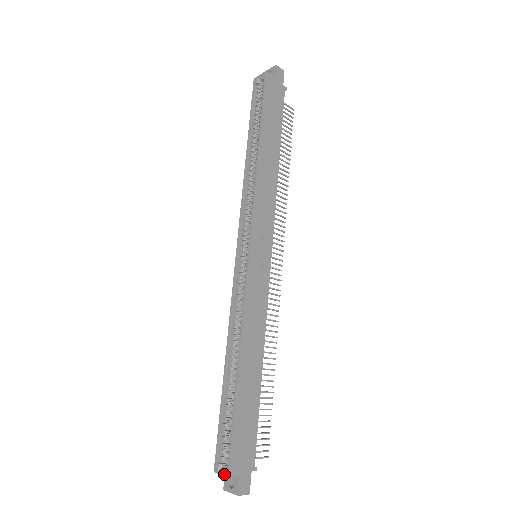
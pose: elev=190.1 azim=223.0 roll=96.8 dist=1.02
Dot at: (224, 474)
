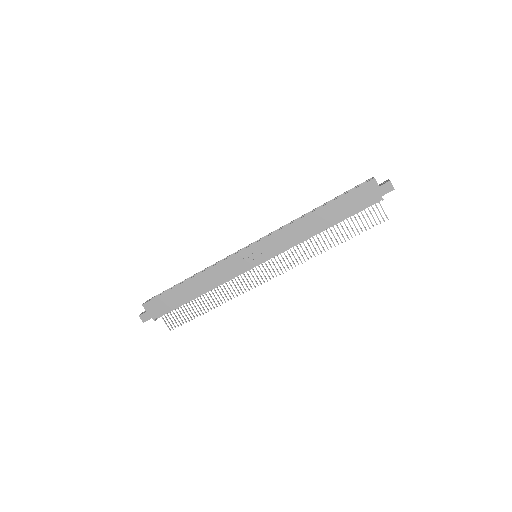
Dot at: (144, 303)
